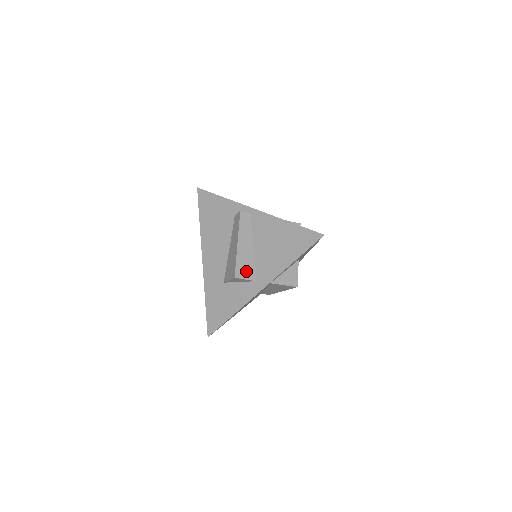
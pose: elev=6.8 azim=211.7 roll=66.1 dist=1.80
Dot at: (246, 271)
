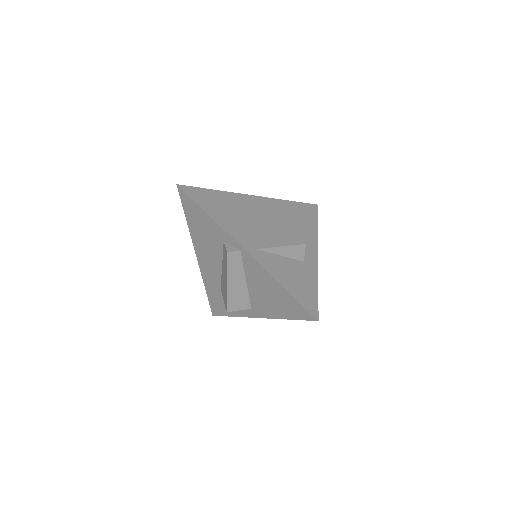
Dot at: (239, 304)
